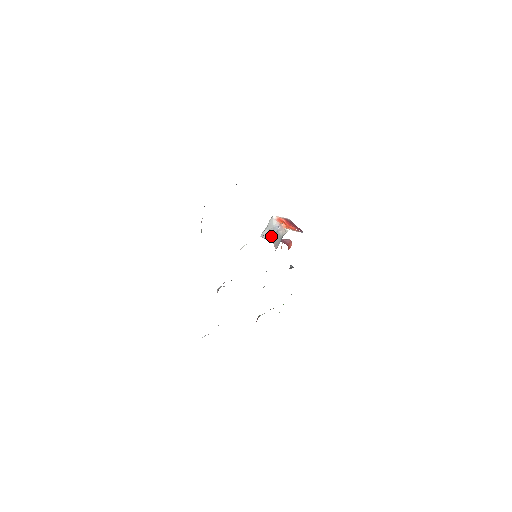
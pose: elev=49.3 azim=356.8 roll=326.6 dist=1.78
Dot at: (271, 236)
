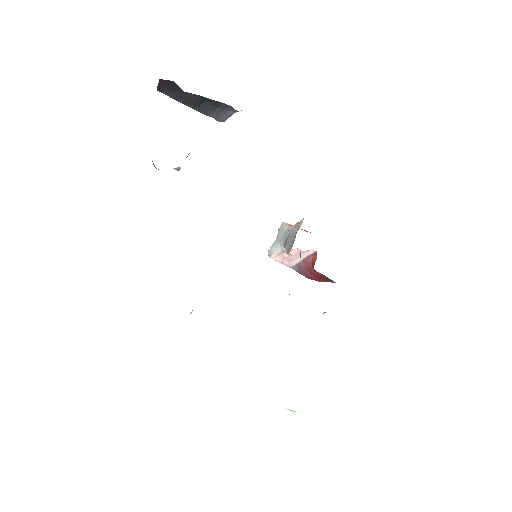
Dot at: (282, 245)
